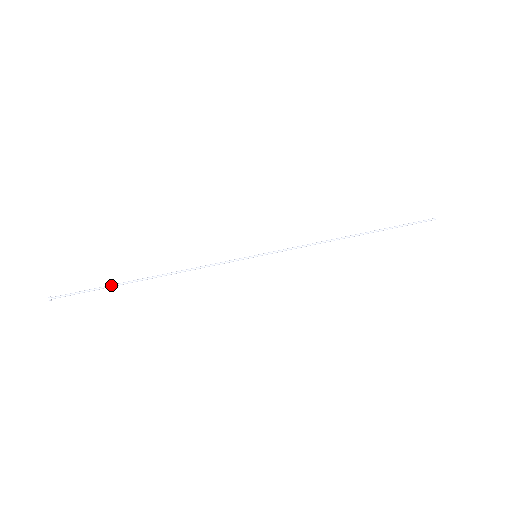
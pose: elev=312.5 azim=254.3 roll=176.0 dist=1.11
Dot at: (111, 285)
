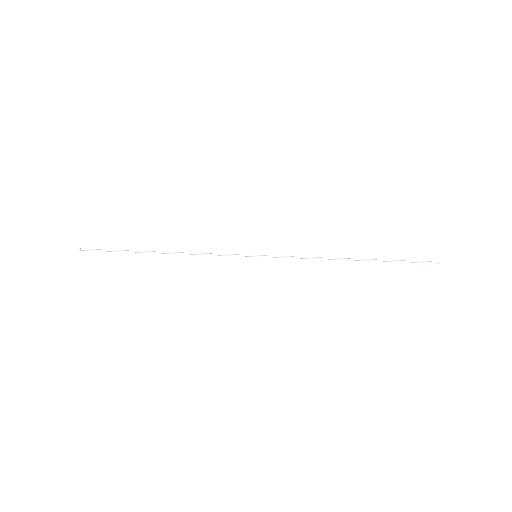
Dot at: occluded
